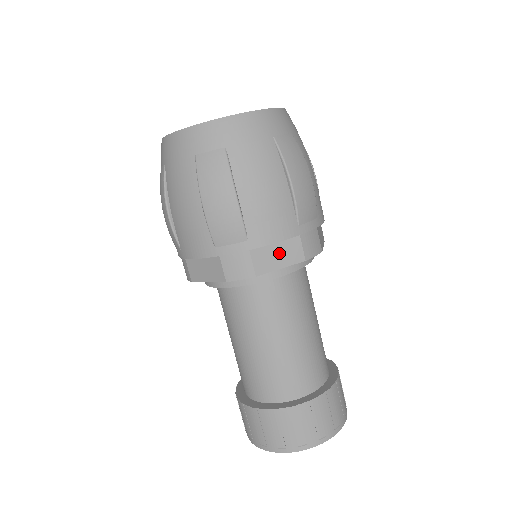
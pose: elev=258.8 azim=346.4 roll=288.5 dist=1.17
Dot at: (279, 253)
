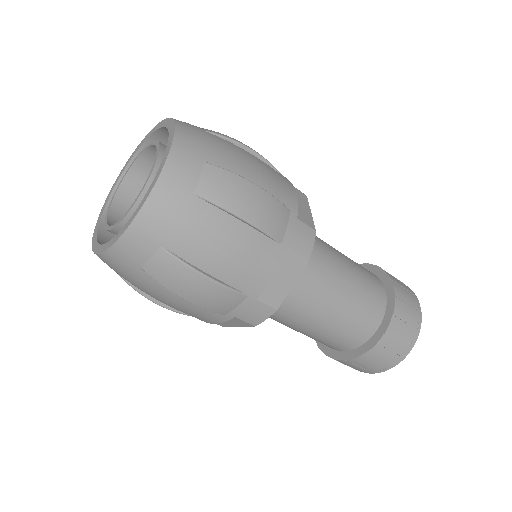
Dot at: (282, 277)
